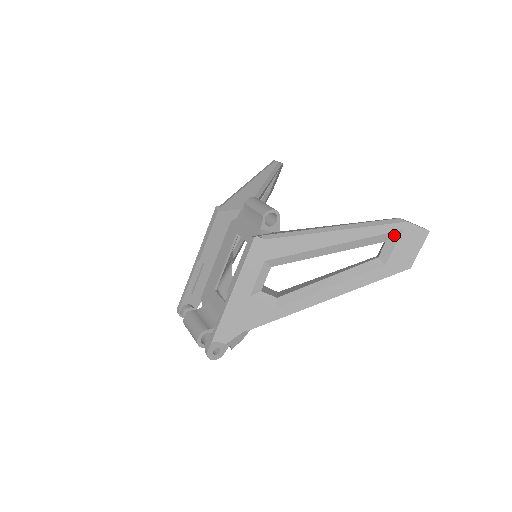
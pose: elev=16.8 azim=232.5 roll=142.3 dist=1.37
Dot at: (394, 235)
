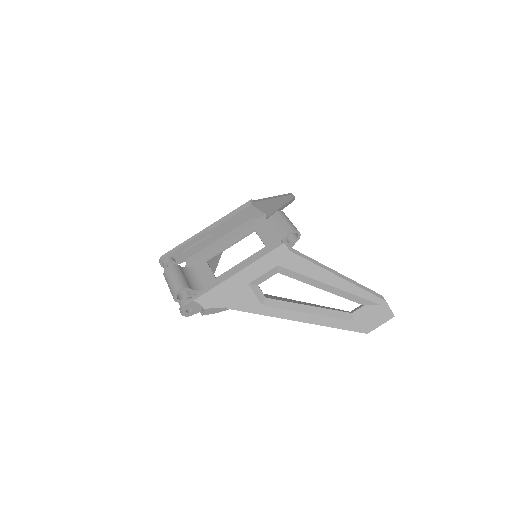
Dot at: (372, 305)
